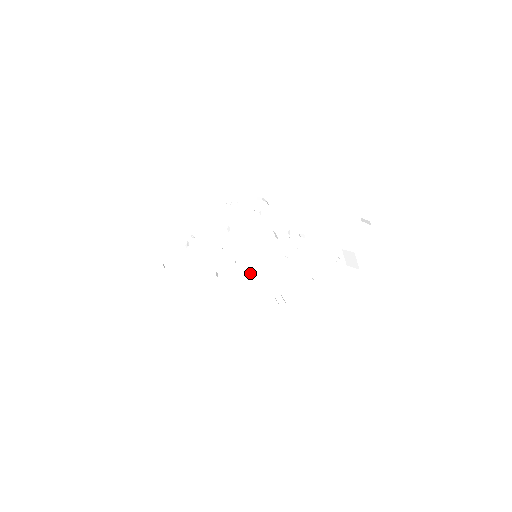
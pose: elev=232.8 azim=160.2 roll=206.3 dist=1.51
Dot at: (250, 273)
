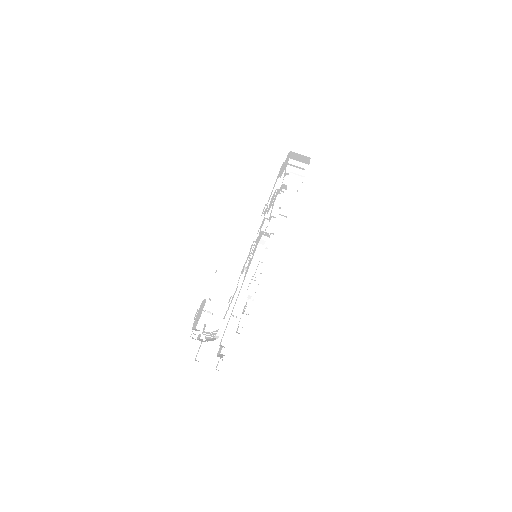
Dot at: occluded
